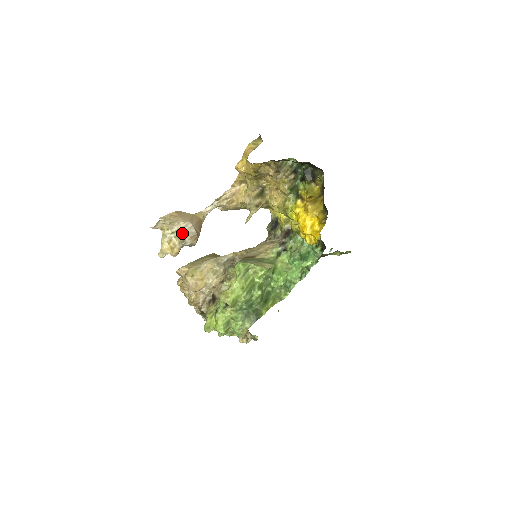
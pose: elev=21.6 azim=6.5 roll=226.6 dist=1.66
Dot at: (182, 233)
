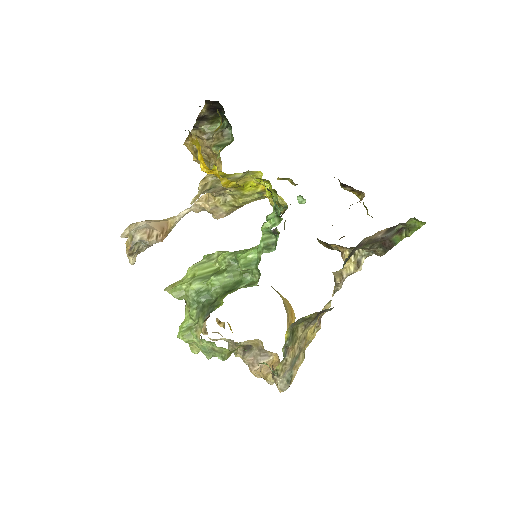
Dot at: (133, 230)
